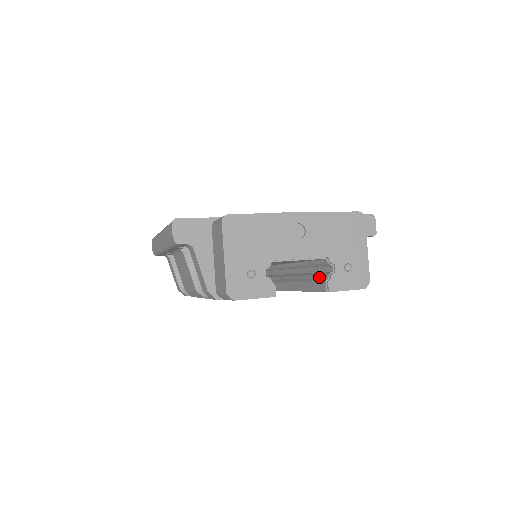
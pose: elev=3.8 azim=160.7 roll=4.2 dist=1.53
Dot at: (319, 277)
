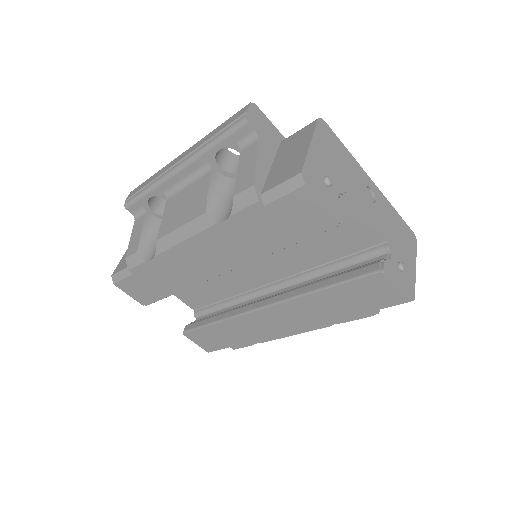
Dot at: (362, 266)
